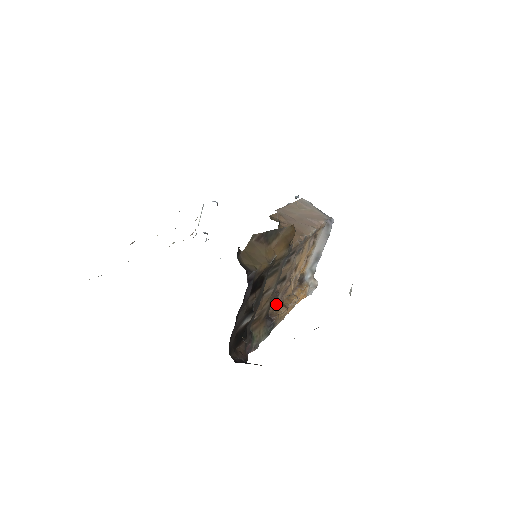
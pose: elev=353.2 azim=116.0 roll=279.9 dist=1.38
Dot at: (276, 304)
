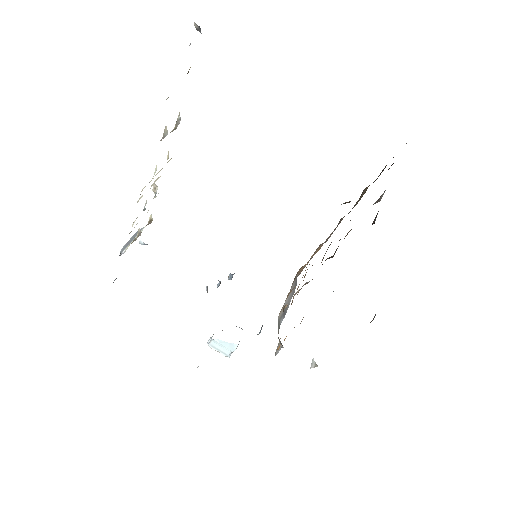
Dot at: occluded
